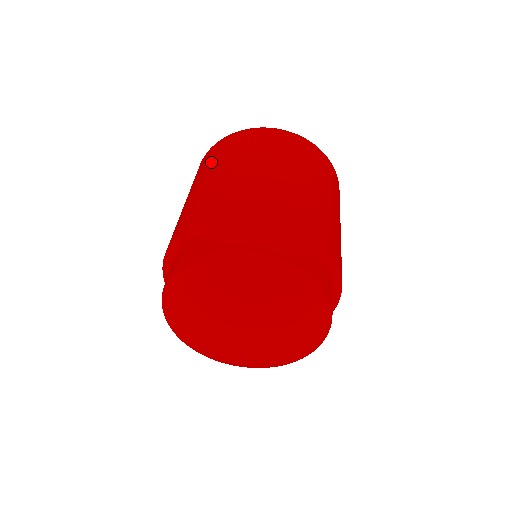
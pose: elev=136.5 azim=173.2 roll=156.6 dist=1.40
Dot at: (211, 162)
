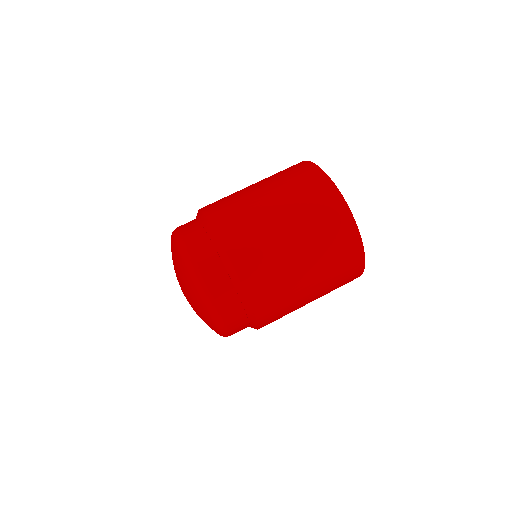
Dot at: occluded
